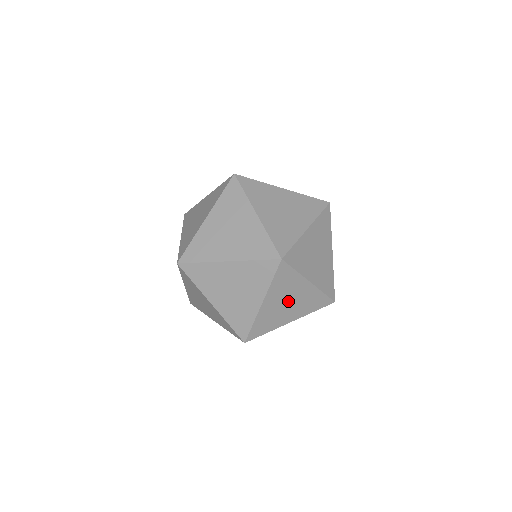
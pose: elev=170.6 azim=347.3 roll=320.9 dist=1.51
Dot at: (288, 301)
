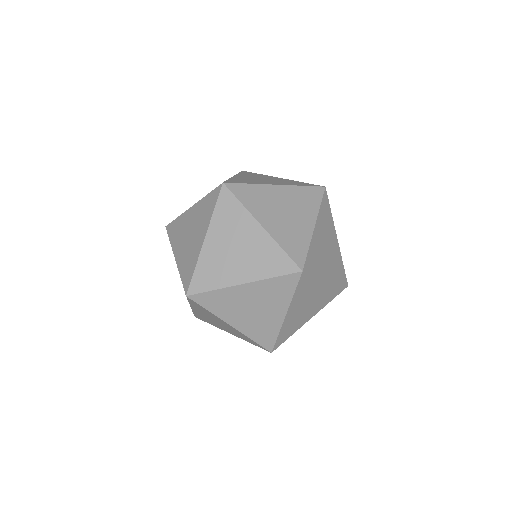
Dot at: (255, 307)
